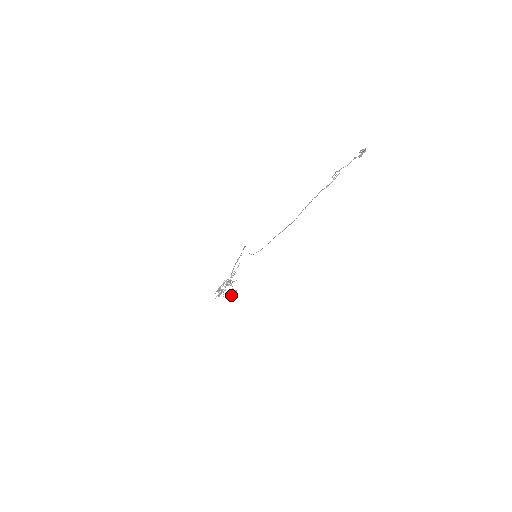
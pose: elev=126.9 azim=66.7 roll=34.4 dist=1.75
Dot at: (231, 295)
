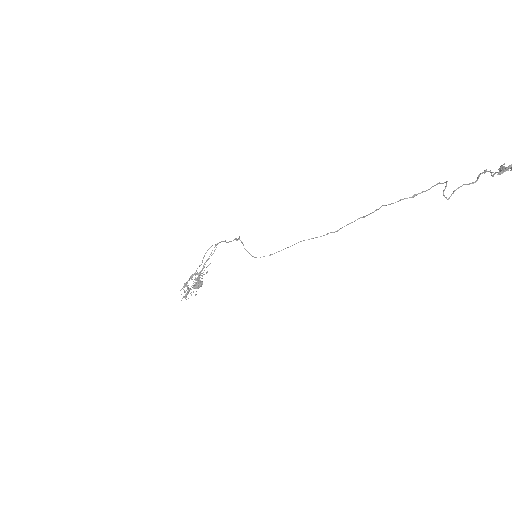
Dot at: (195, 288)
